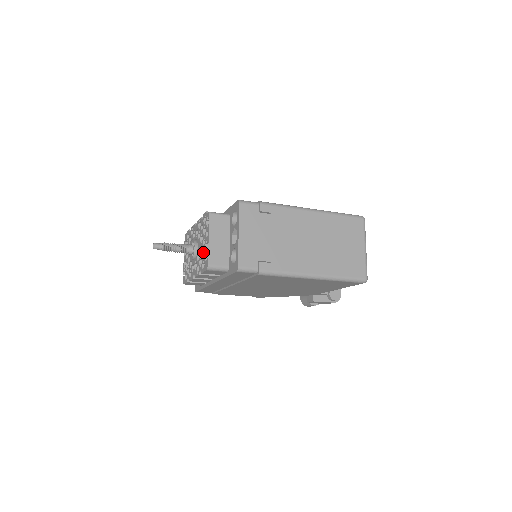
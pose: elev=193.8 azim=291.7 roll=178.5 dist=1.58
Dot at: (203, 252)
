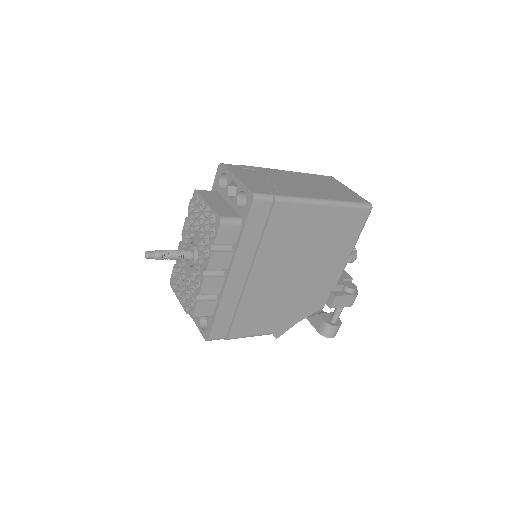
Dot at: (205, 229)
